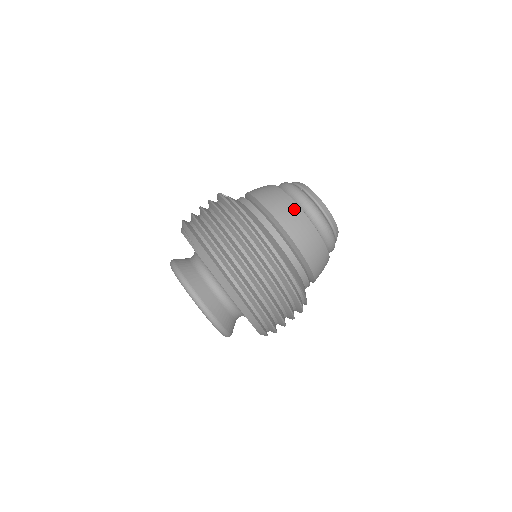
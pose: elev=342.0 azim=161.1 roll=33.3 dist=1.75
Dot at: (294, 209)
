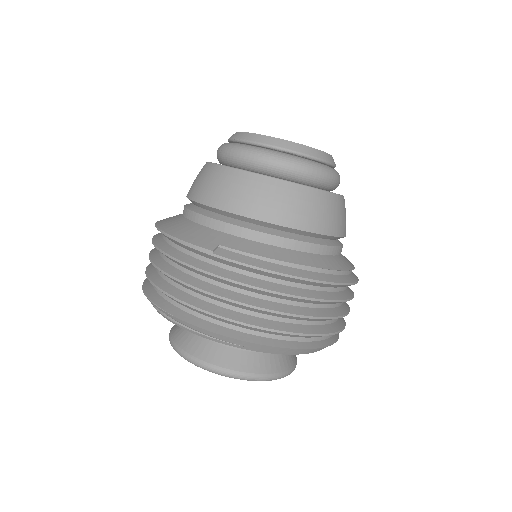
Dot at: (315, 199)
